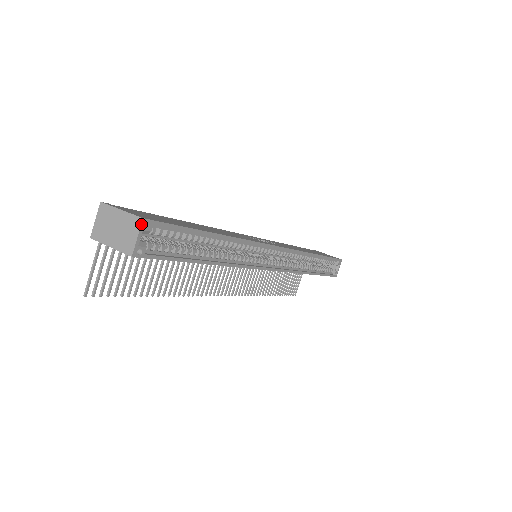
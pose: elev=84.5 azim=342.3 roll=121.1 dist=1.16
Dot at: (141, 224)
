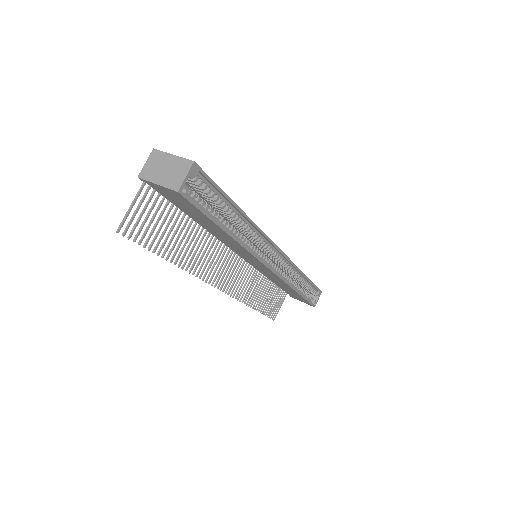
Dot at: (191, 166)
